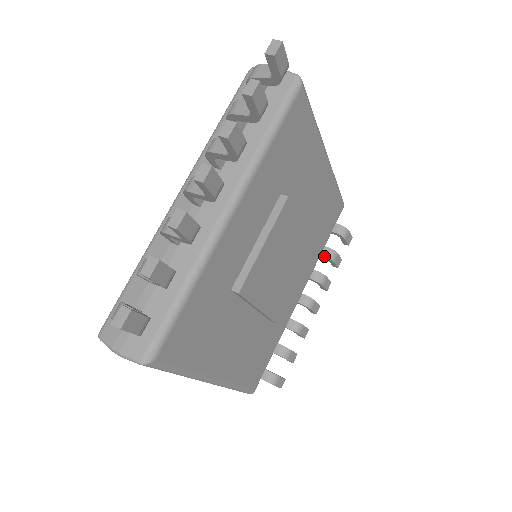
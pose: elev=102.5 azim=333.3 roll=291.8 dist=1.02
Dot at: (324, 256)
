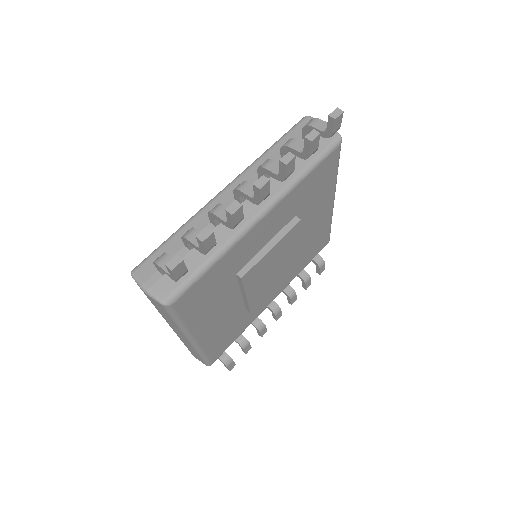
Dot at: (299, 276)
